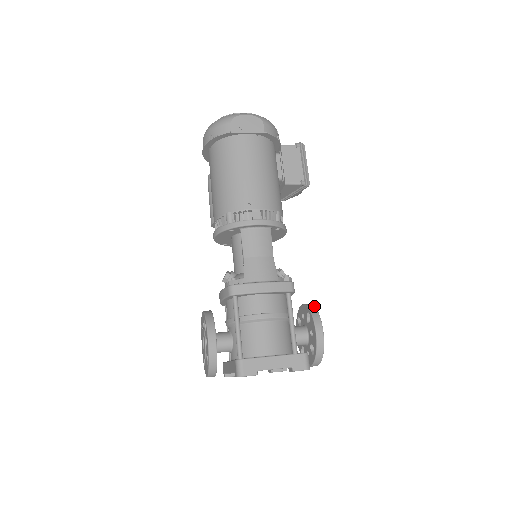
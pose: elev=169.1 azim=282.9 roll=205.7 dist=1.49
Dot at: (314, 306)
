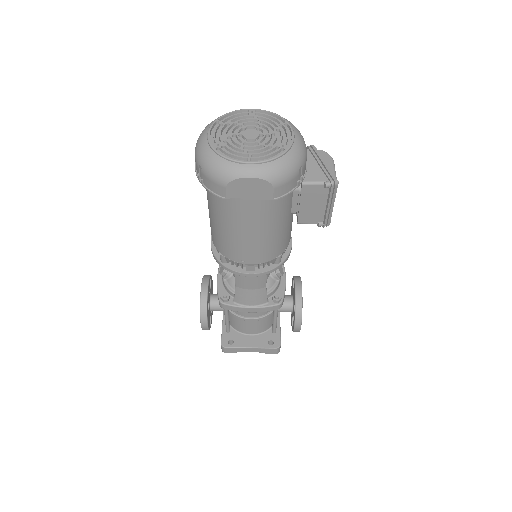
Dot at: (301, 305)
